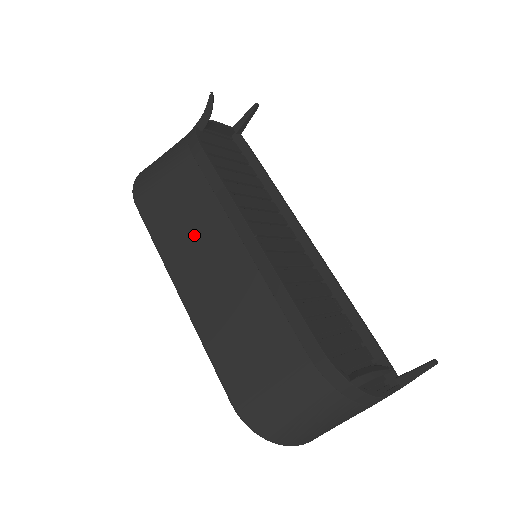
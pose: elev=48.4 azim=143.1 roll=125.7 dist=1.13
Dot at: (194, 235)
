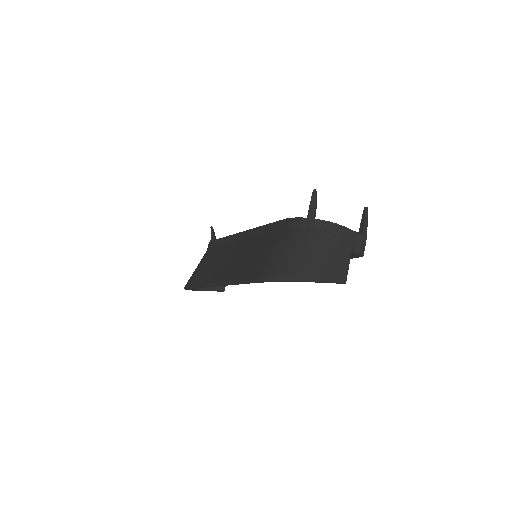
Dot at: (217, 263)
